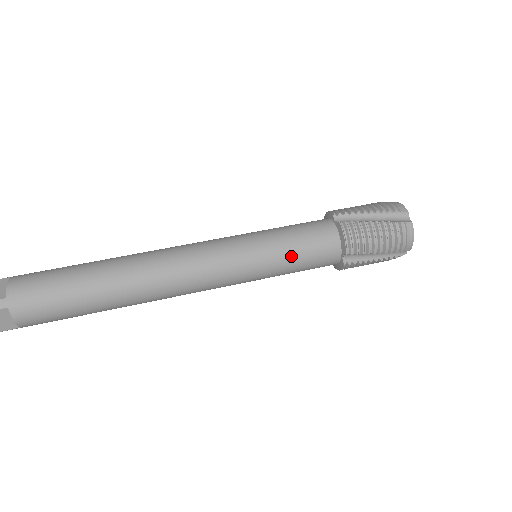
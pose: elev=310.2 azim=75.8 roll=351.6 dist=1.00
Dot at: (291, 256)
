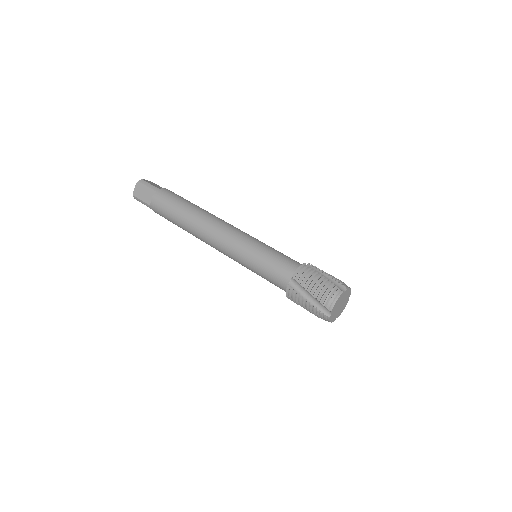
Dot at: (267, 258)
